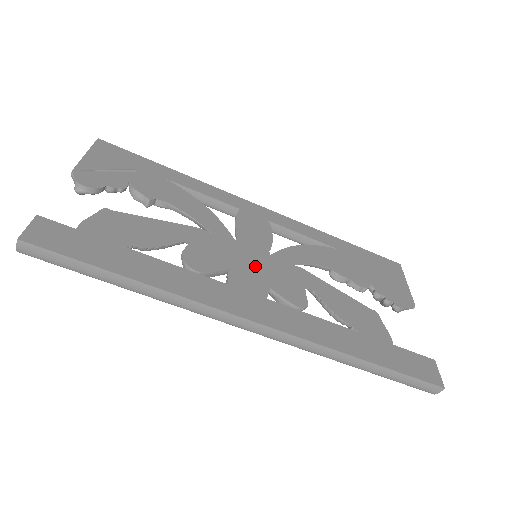
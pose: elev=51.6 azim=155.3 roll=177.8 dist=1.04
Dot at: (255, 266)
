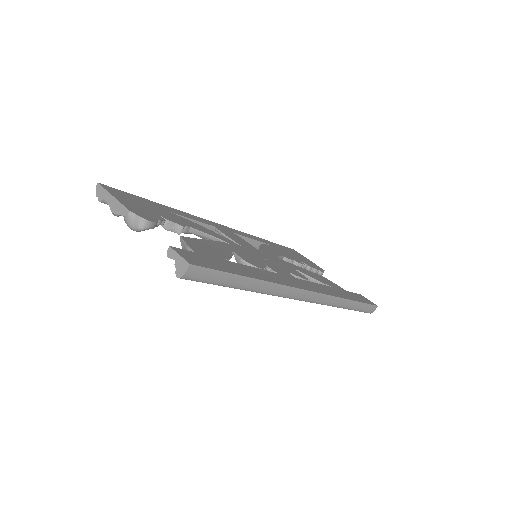
Dot at: (268, 261)
